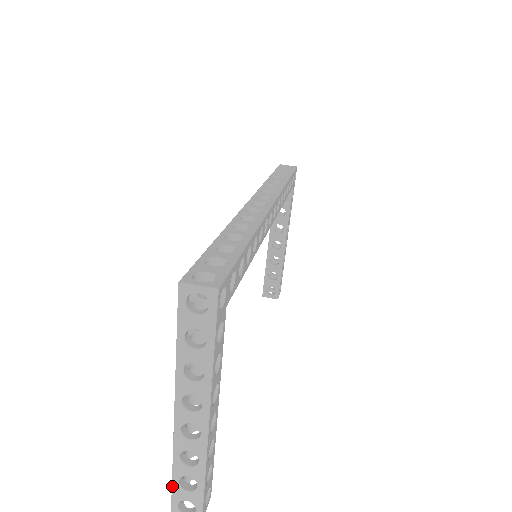
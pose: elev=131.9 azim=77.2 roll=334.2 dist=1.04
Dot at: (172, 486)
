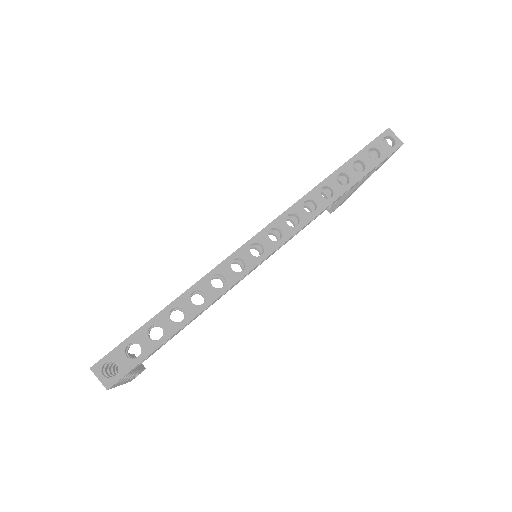
Dot at: occluded
